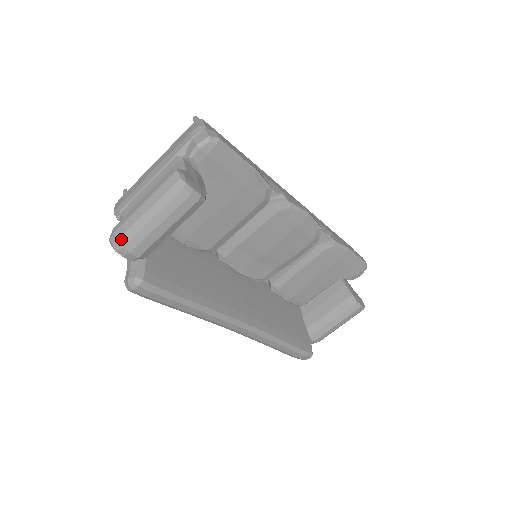
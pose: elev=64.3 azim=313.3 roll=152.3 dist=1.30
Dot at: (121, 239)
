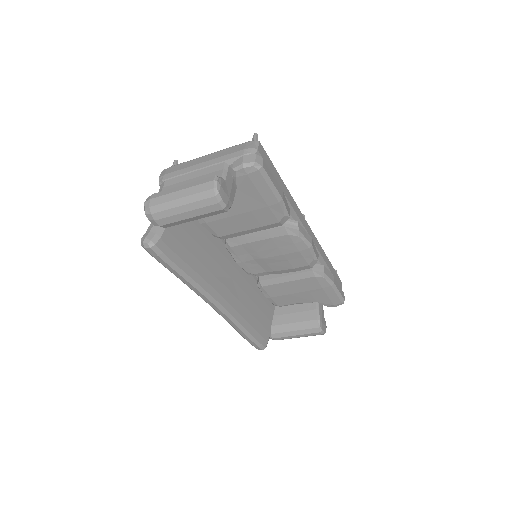
Dot at: (153, 207)
